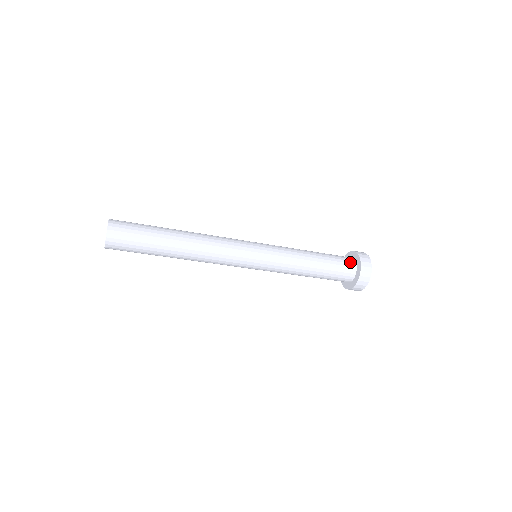
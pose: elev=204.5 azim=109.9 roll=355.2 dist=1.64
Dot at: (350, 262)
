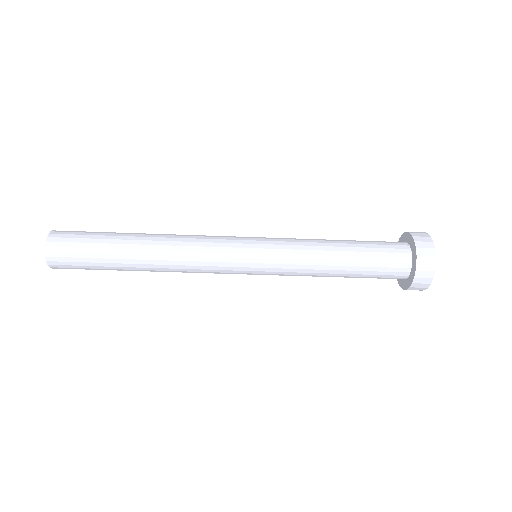
Dot at: (395, 242)
